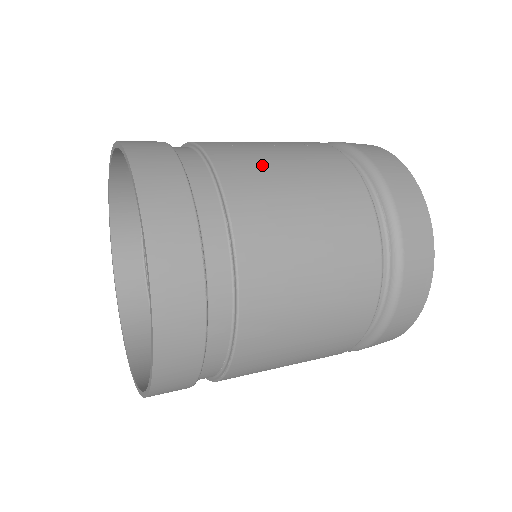
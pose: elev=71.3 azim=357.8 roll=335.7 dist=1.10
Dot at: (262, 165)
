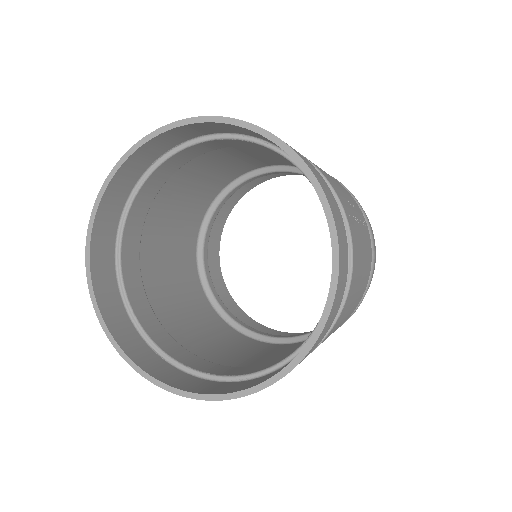
Dot at: (361, 262)
